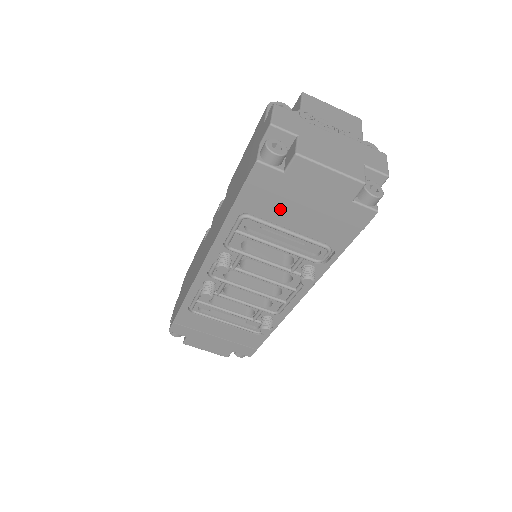
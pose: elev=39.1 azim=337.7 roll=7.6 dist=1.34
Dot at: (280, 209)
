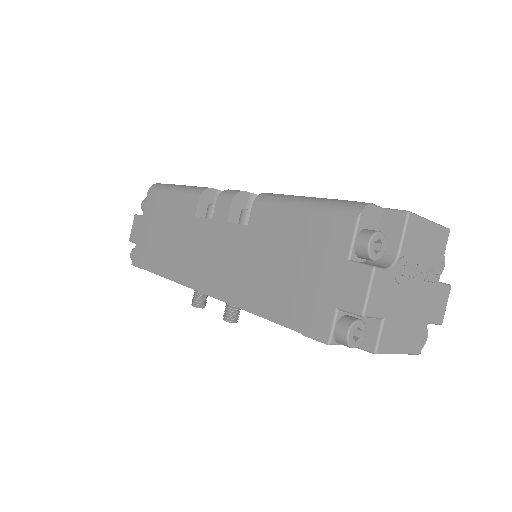
Dot at: occluded
